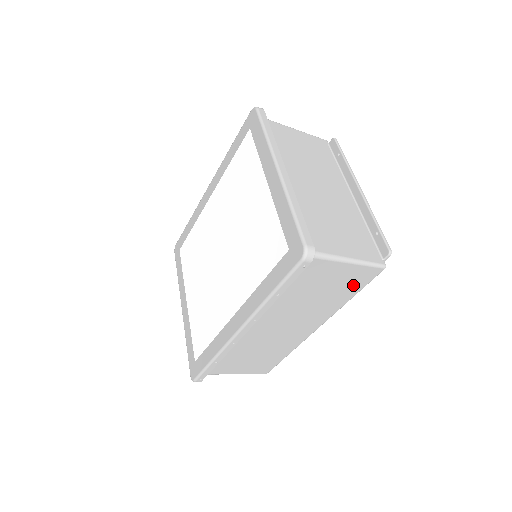
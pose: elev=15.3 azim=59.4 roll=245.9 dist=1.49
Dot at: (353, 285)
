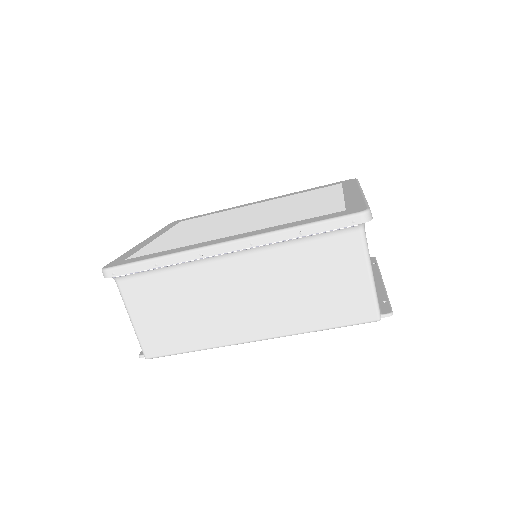
Dot at: (341, 310)
